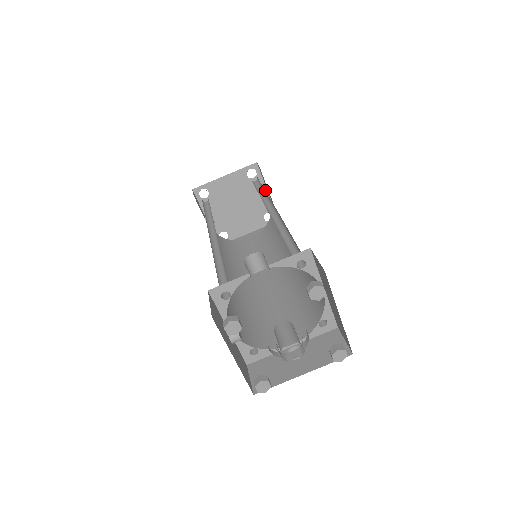
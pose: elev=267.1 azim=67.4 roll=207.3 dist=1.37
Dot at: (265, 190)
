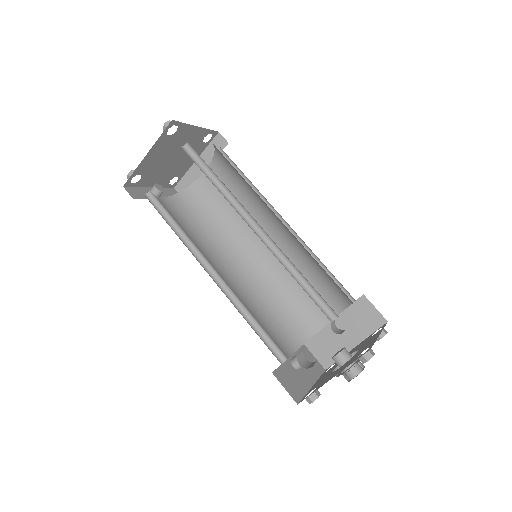
Dot at: (193, 127)
